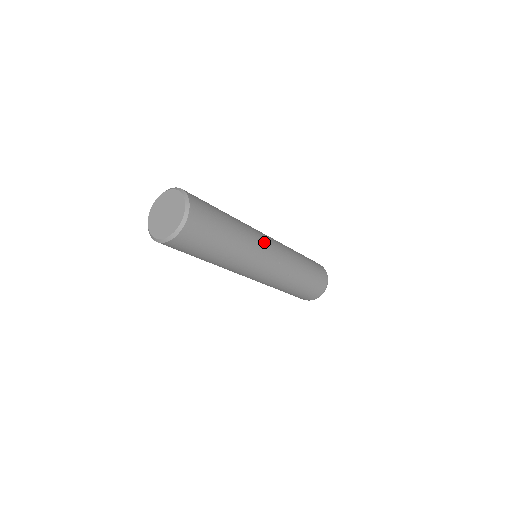
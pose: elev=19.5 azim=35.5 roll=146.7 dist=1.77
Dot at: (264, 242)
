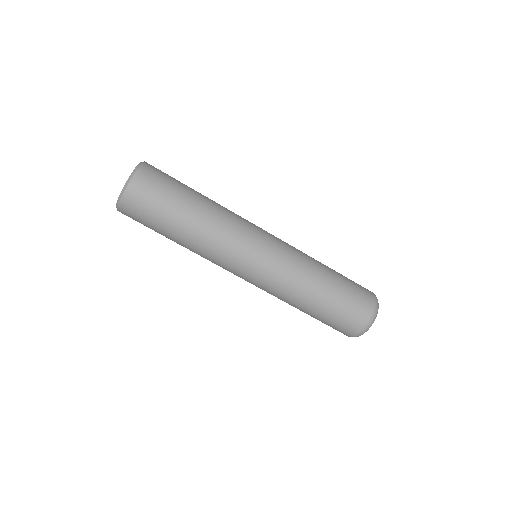
Dot at: occluded
